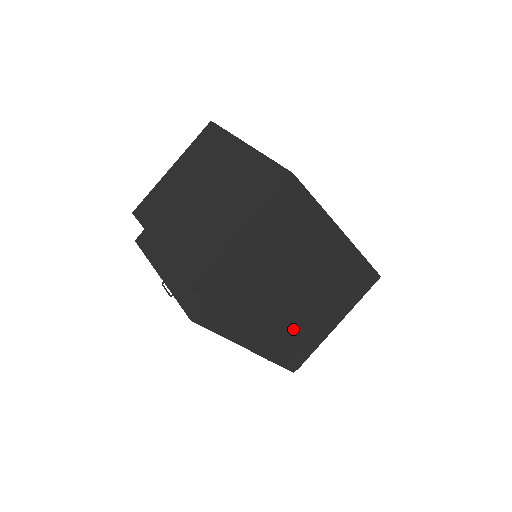
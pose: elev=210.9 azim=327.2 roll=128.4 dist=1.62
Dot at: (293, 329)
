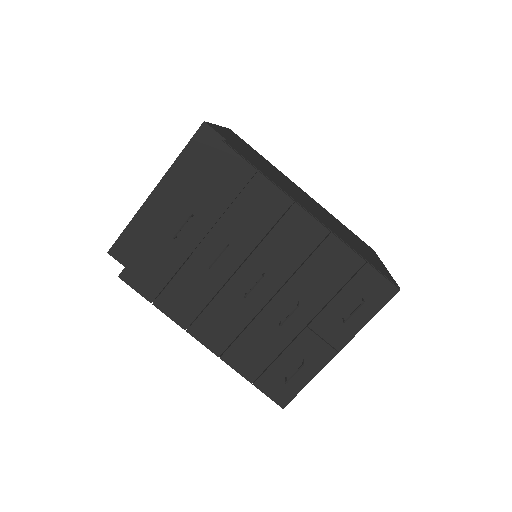
Dot at: occluded
